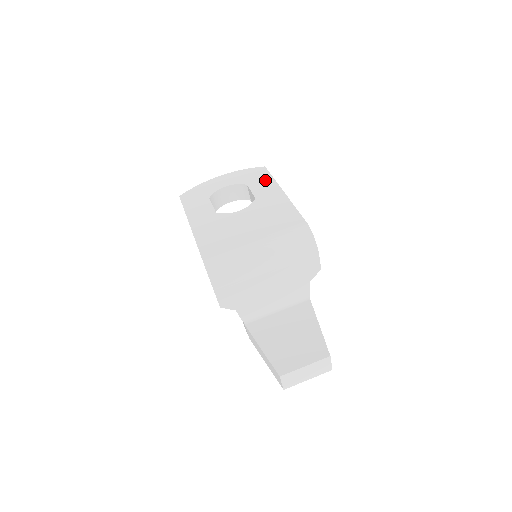
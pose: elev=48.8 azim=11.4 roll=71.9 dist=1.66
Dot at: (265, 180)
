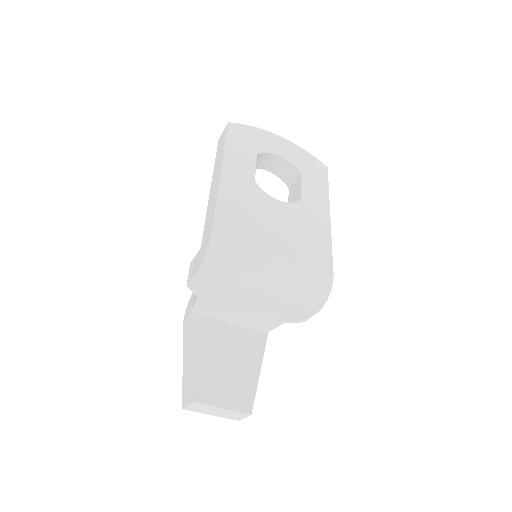
Dot at: (320, 185)
